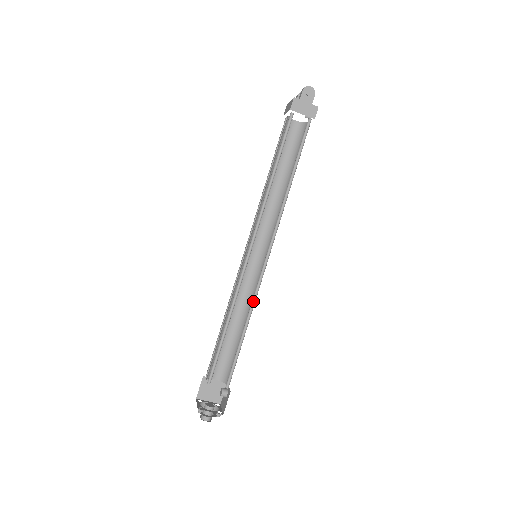
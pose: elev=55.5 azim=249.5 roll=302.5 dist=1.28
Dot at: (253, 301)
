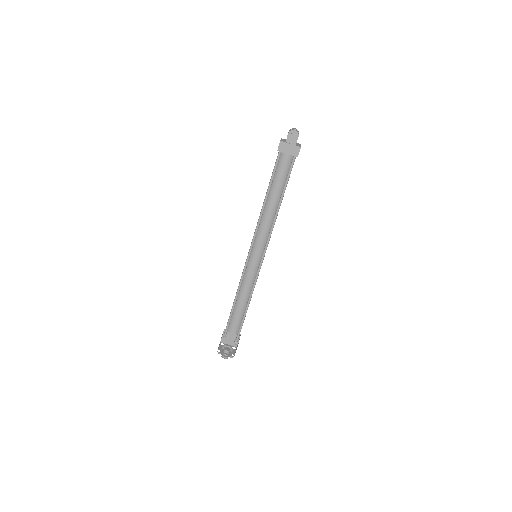
Dot at: (253, 288)
